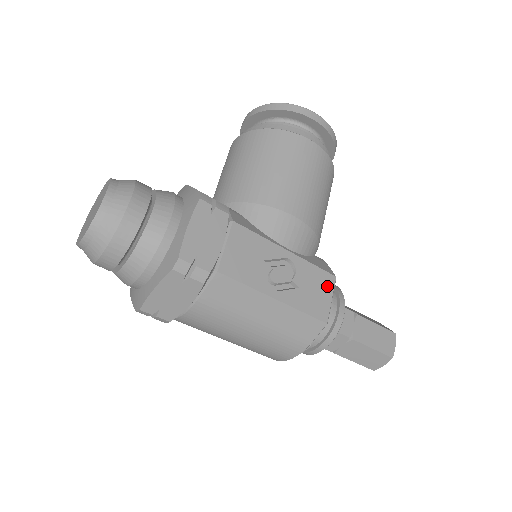
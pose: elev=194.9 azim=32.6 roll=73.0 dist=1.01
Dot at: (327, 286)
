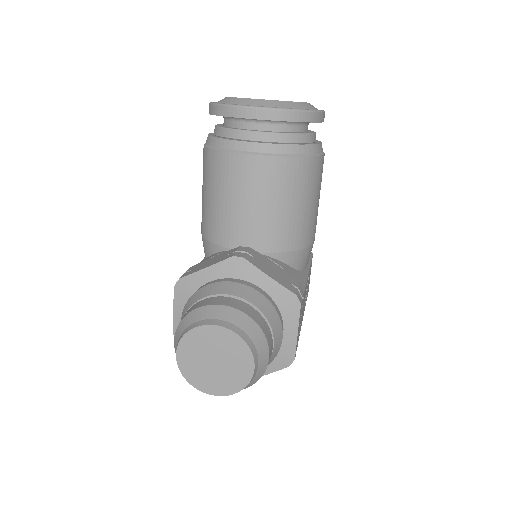
Dot at: (311, 266)
